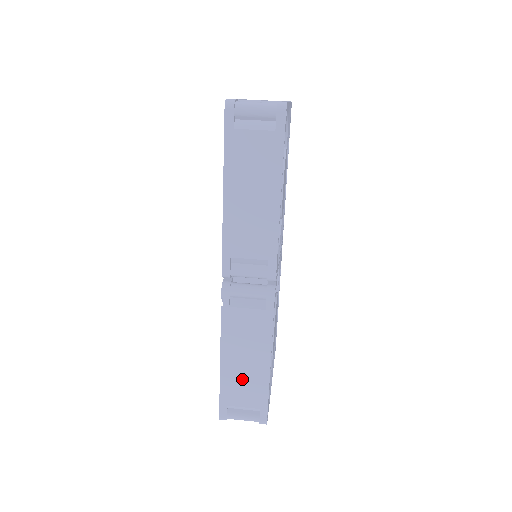
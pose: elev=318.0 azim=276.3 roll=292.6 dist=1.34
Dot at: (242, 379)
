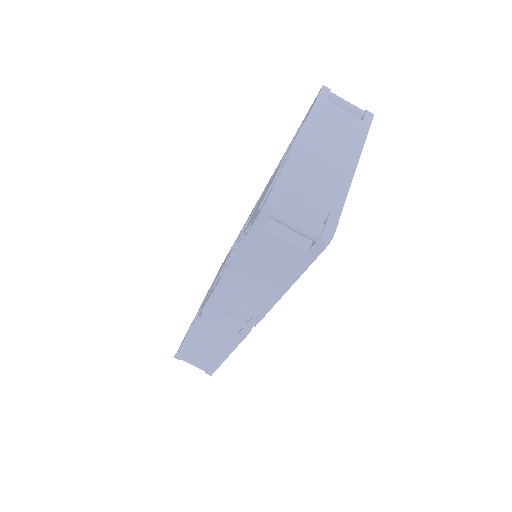
Dot at: (200, 352)
